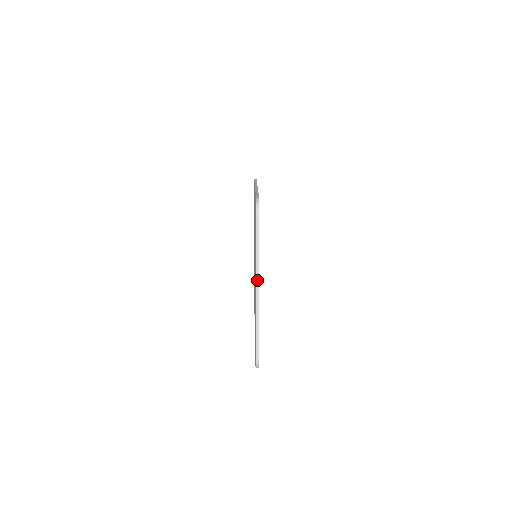
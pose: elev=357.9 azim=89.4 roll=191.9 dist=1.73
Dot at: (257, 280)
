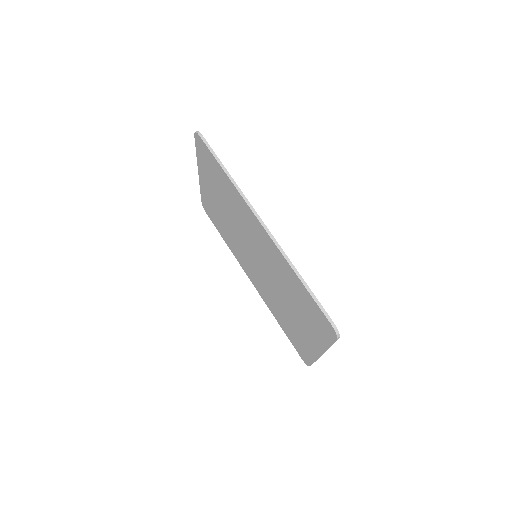
Dot at: occluded
